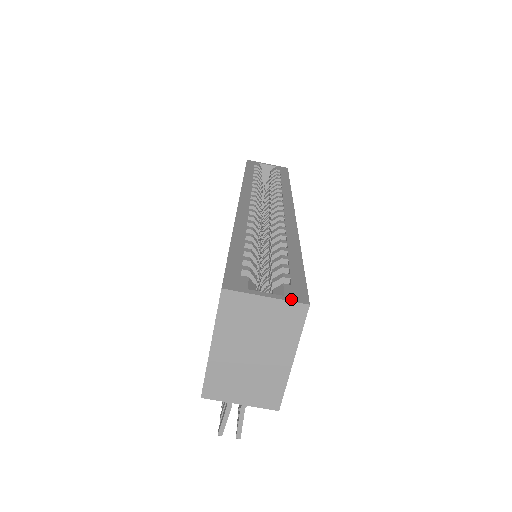
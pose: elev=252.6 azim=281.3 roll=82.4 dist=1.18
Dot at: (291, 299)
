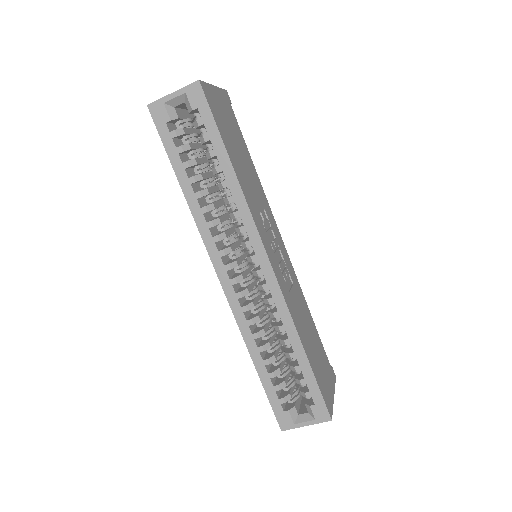
Dot at: (320, 421)
